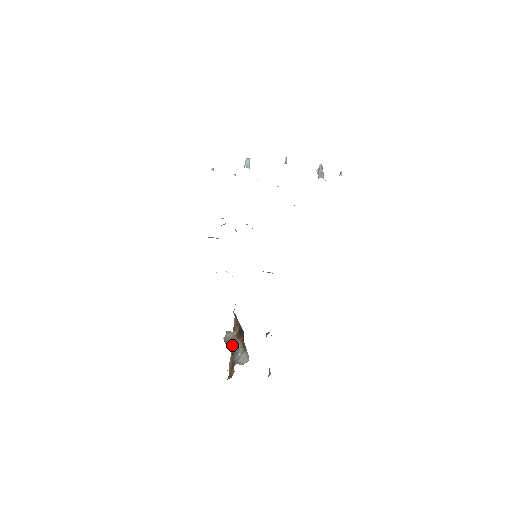
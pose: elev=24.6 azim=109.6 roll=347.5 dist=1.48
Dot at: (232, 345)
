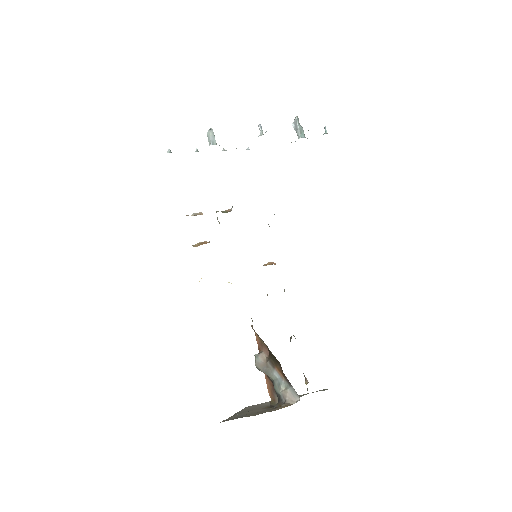
Dot at: (268, 373)
